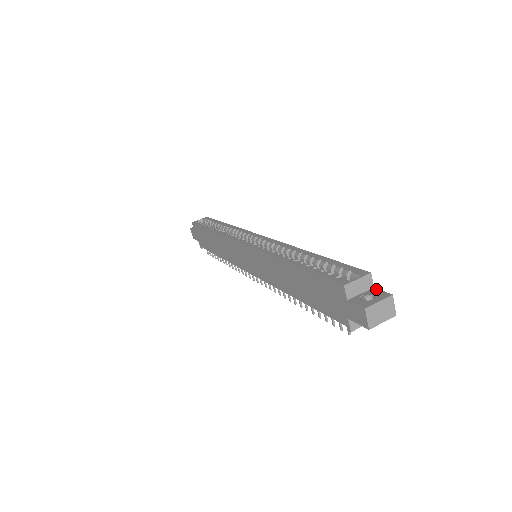
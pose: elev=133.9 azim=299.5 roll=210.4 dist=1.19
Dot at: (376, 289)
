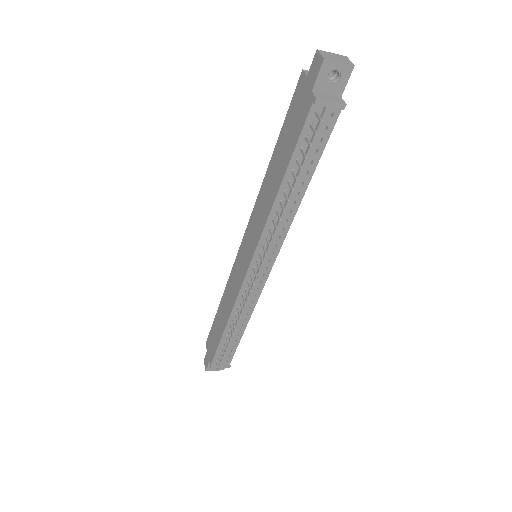
Dot at: occluded
